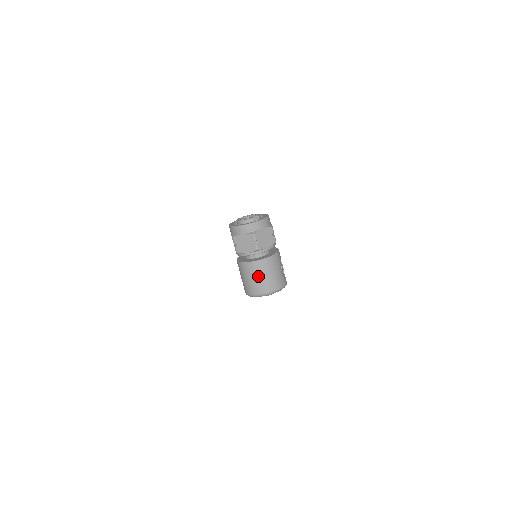
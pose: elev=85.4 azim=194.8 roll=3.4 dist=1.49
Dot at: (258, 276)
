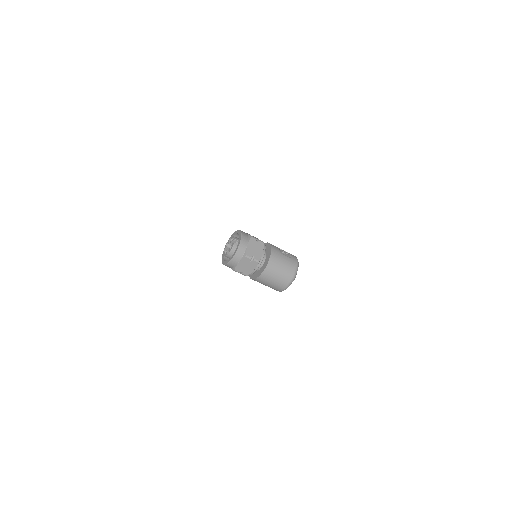
Dot at: (276, 276)
